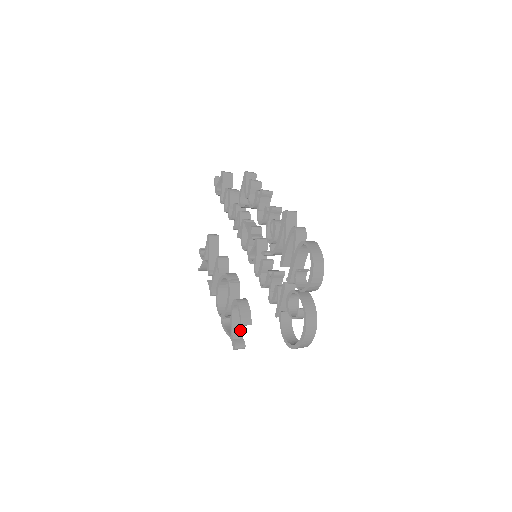
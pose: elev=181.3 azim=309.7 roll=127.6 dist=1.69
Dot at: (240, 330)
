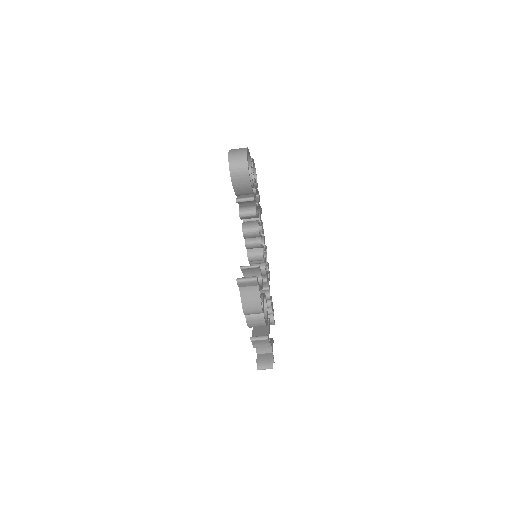
Dot at: occluded
